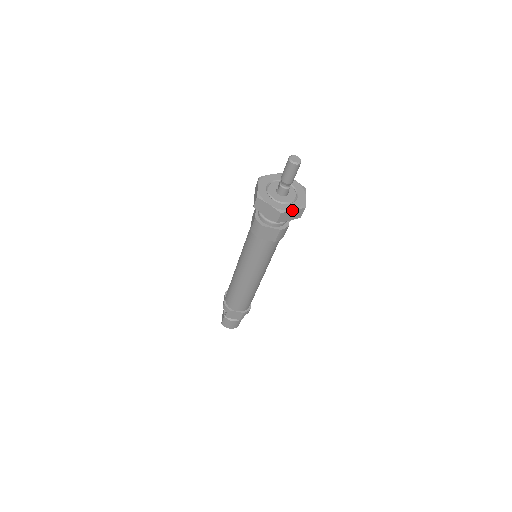
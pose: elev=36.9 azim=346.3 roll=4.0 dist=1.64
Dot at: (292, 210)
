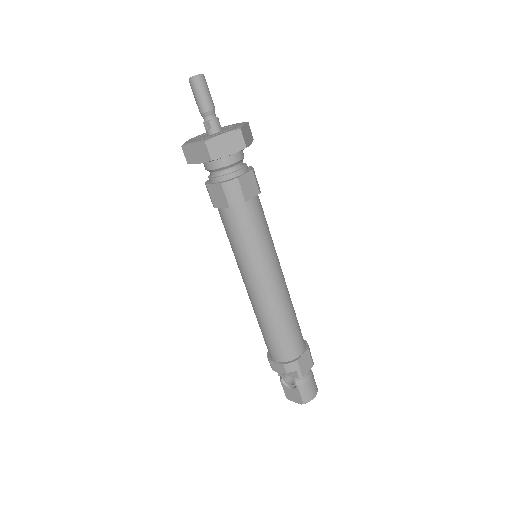
Dot at: (243, 125)
